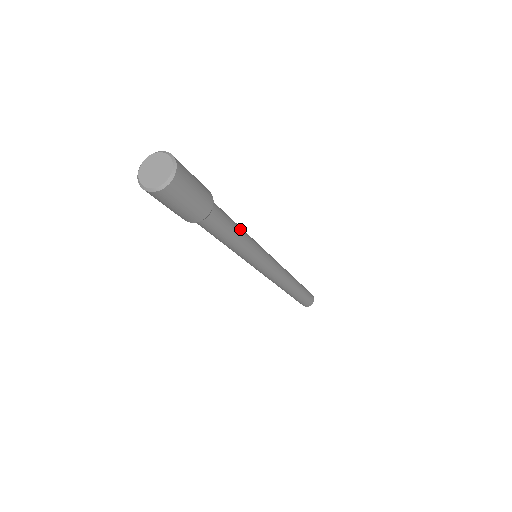
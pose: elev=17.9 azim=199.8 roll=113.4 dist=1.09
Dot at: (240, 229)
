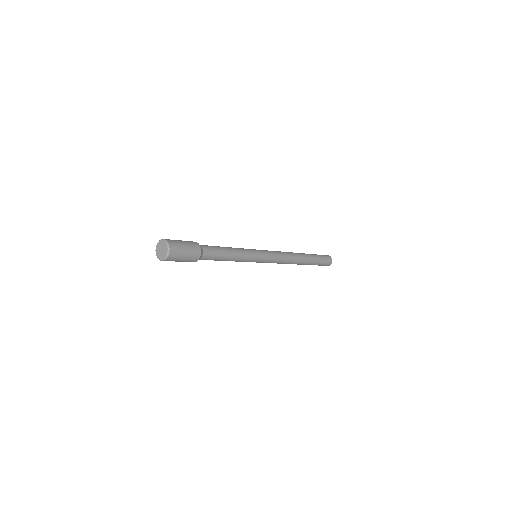
Dot at: (230, 250)
